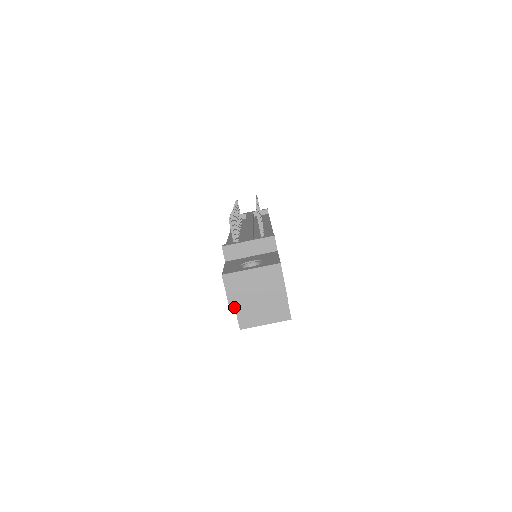
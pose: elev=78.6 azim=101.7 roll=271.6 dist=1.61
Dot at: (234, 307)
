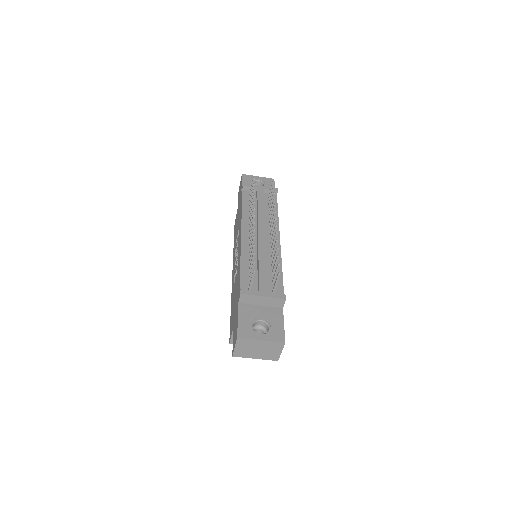
Dot at: (237, 355)
